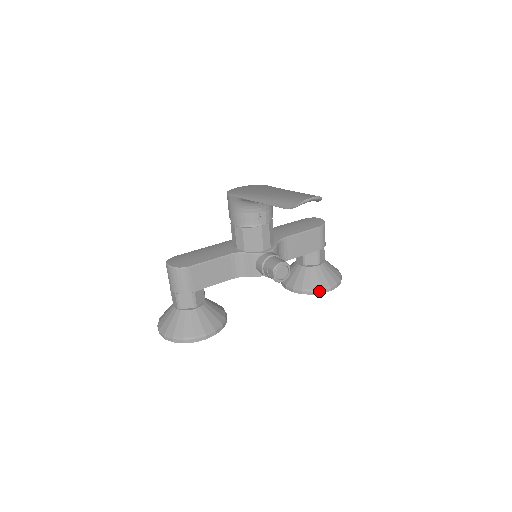
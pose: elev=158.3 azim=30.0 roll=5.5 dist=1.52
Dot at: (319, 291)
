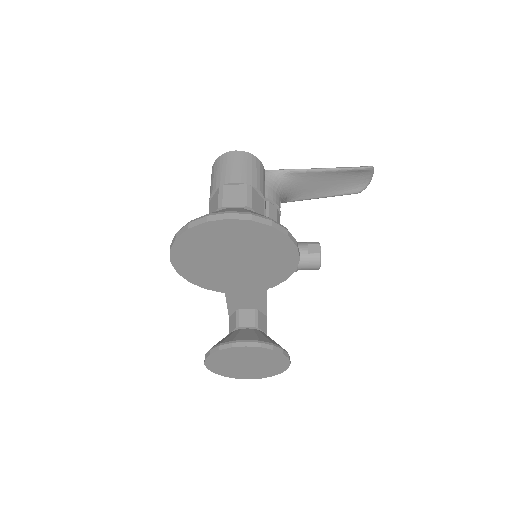
Dot at: (287, 353)
